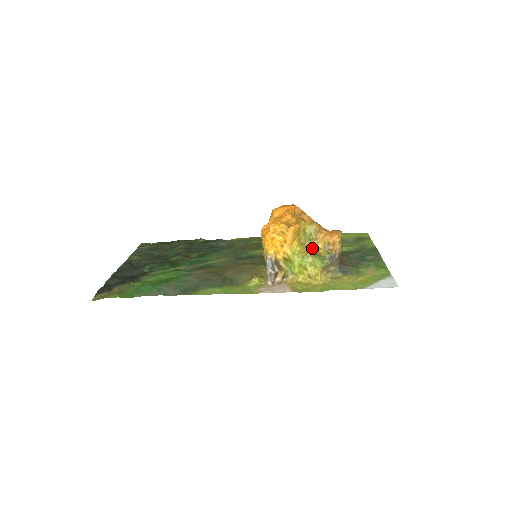
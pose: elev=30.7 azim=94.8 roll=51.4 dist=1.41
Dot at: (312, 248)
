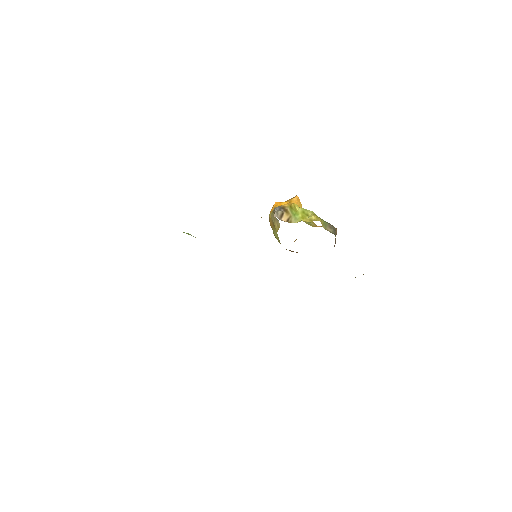
Dot at: occluded
